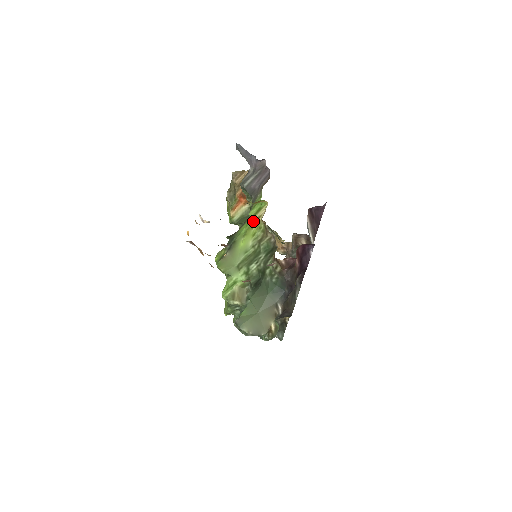
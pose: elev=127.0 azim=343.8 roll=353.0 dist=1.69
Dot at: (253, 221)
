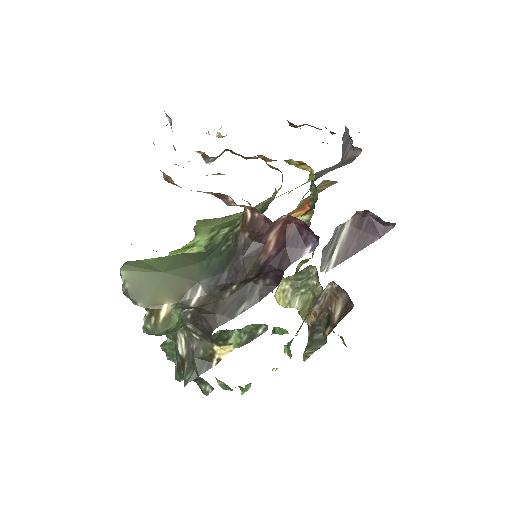
Dot at: occluded
